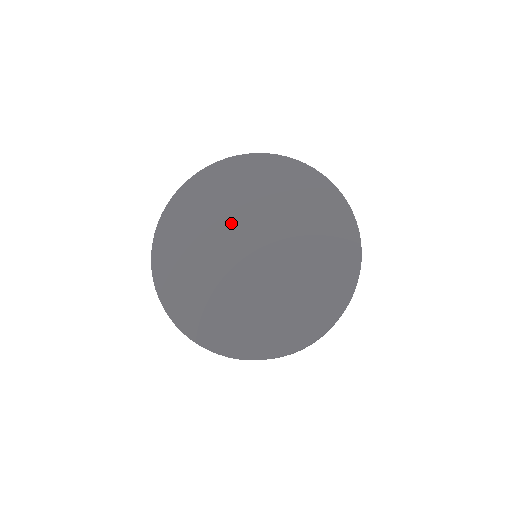
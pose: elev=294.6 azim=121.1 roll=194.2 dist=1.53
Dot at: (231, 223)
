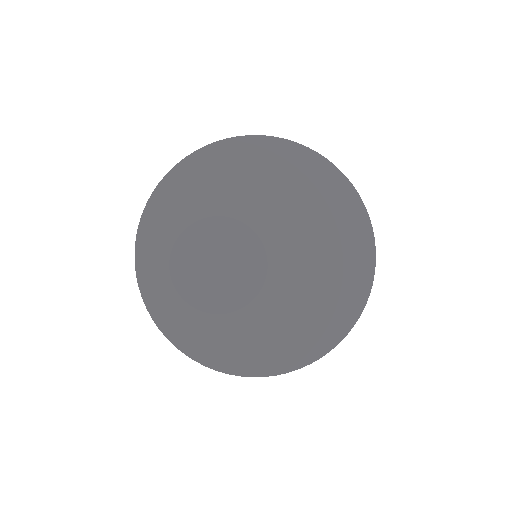
Dot at: (216, 245)
